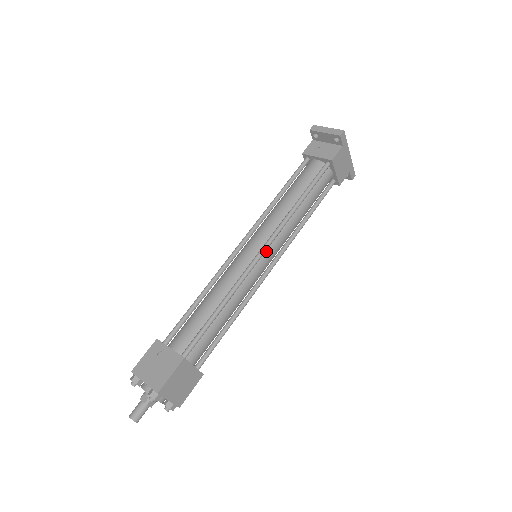
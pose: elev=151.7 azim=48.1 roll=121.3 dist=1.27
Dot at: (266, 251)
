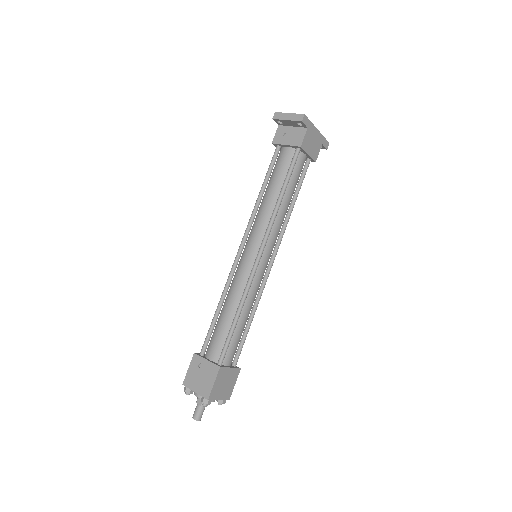
Dot at: (263, 252)
